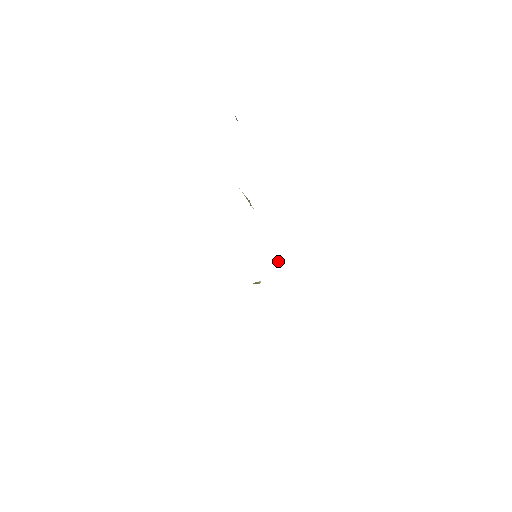
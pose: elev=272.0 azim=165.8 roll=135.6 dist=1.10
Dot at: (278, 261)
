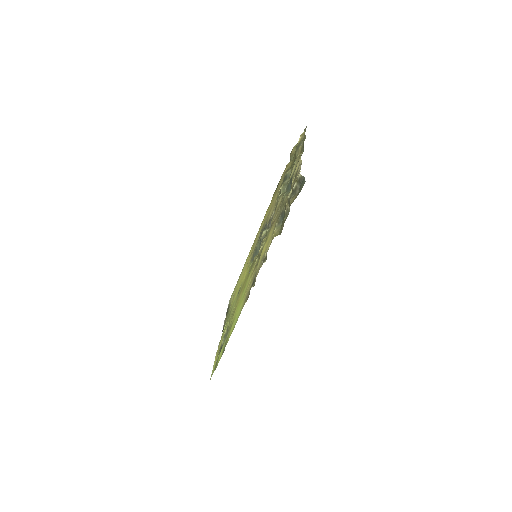
Dot at: (255, 250)
